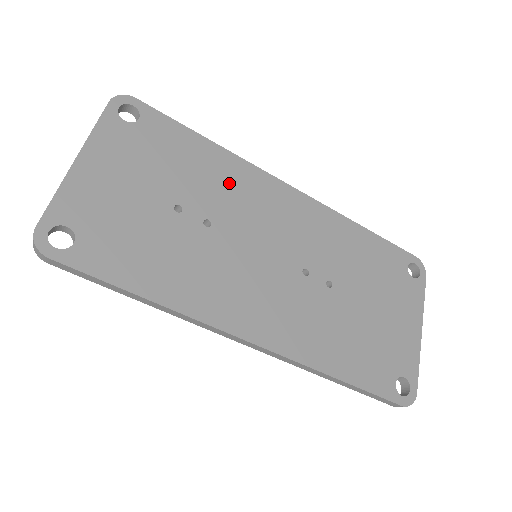
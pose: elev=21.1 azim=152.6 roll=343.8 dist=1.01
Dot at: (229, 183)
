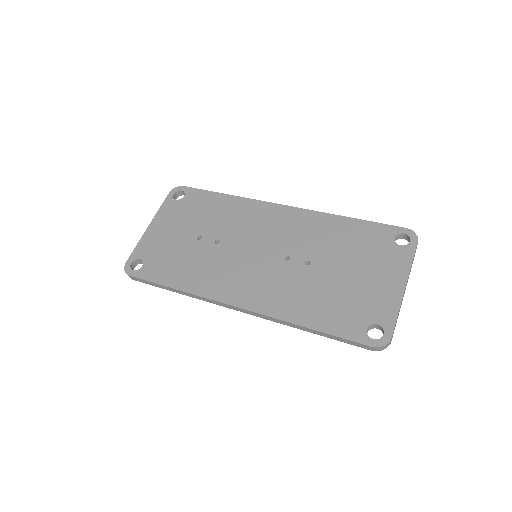
Dot at: (235, 215)
